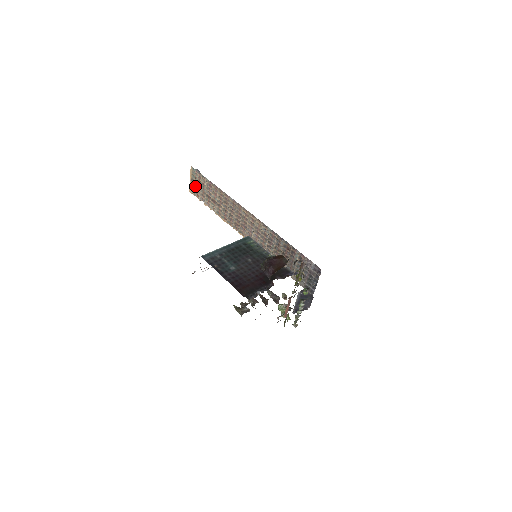
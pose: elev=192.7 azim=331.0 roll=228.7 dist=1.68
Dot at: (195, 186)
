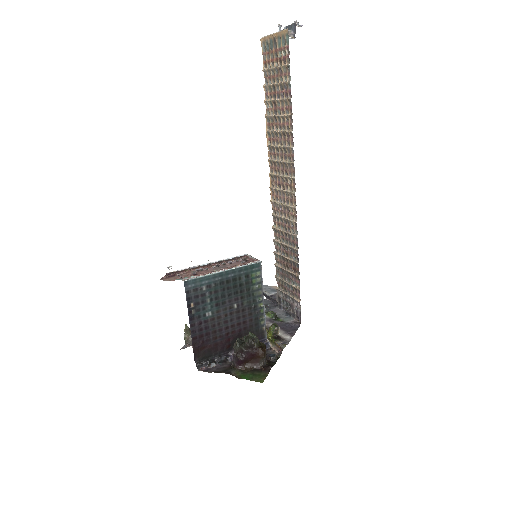
Dot at: (272, 51)
